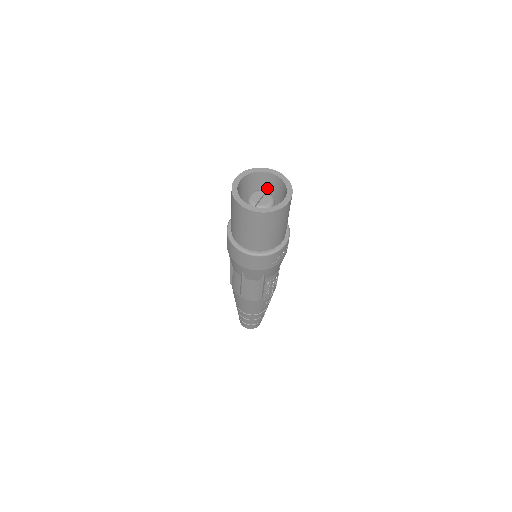
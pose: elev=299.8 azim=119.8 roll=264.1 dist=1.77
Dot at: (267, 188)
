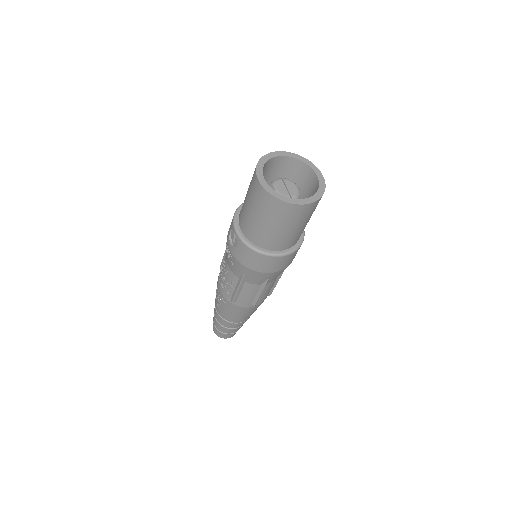
Dot at: (269, 176)
